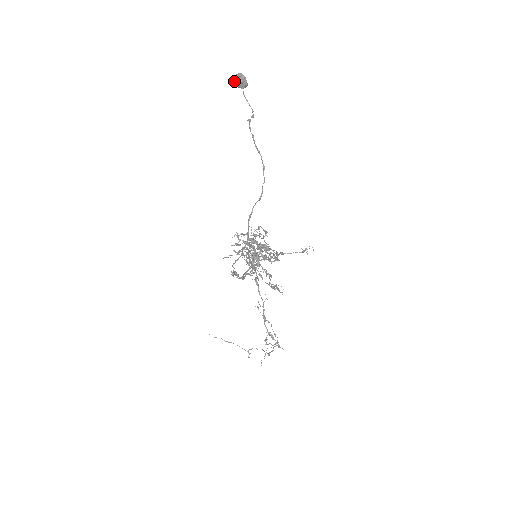
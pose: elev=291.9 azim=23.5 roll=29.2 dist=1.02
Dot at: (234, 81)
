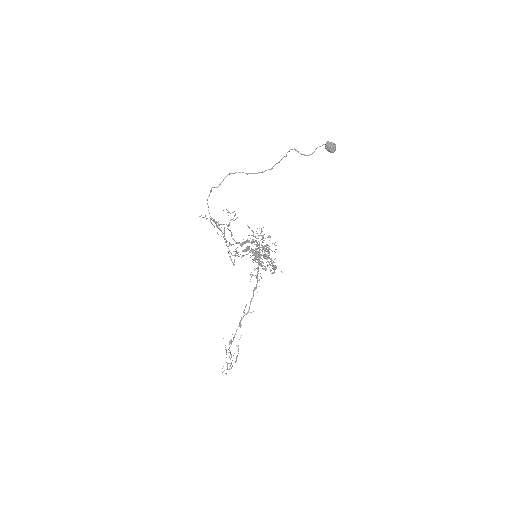
Dot at: (326, 143)
